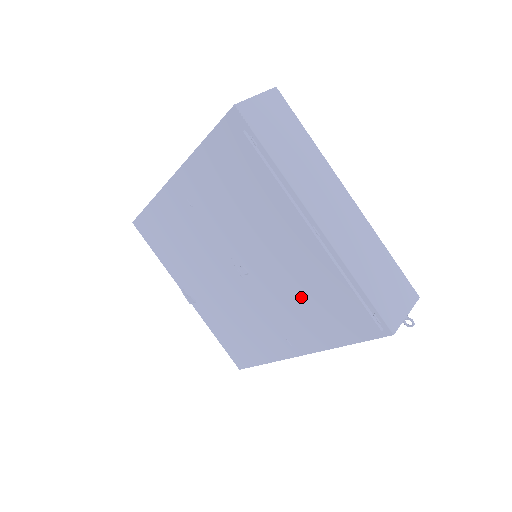
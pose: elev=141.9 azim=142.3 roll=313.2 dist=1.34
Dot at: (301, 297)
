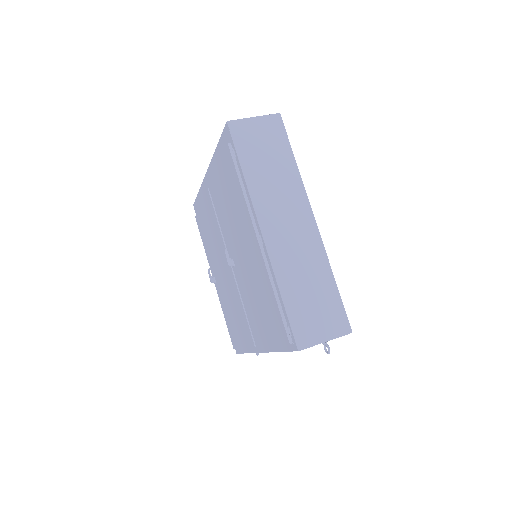
Dot at: (256, 296)
